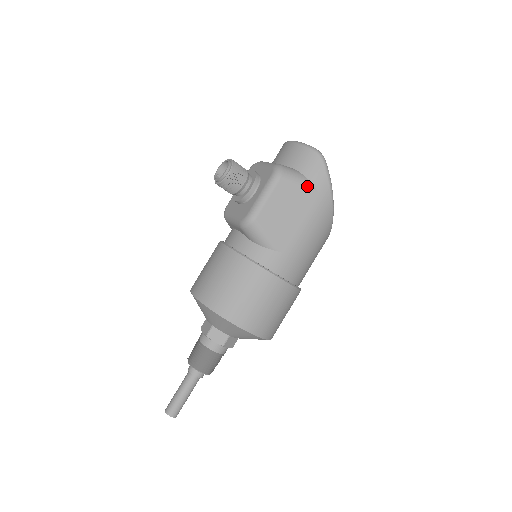
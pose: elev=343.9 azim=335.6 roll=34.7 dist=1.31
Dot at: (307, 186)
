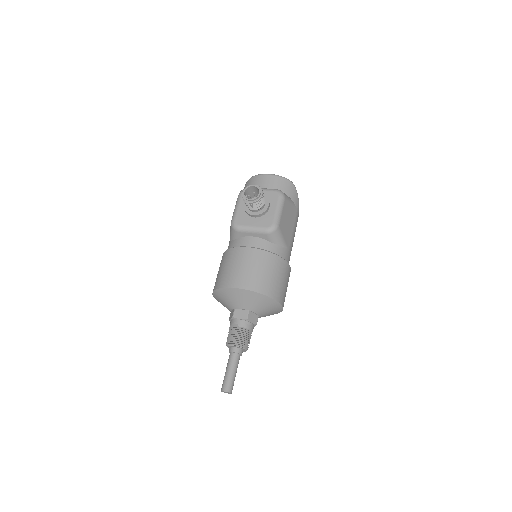
Dot at: (293, 204)
